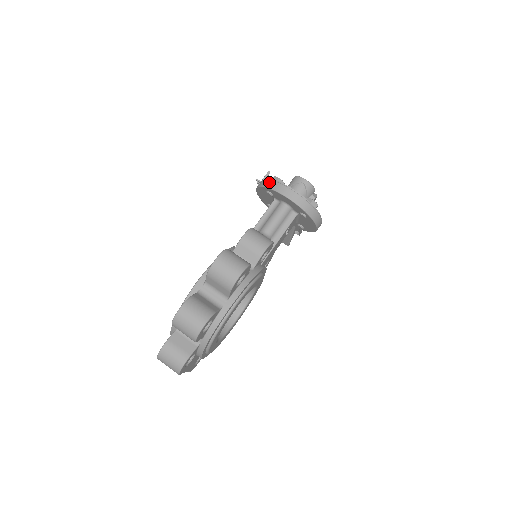
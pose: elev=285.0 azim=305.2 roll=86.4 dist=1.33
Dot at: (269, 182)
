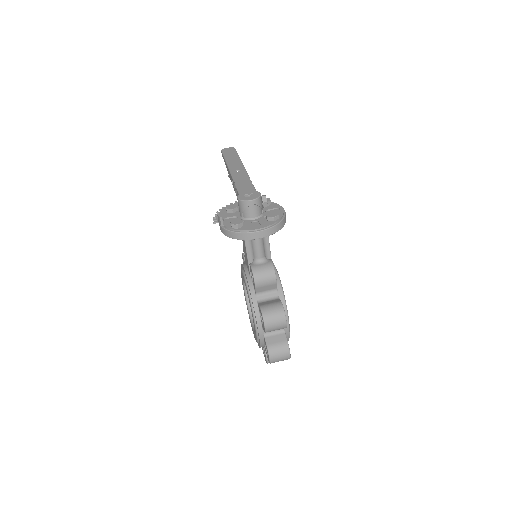
Dot at: (234, 235)
